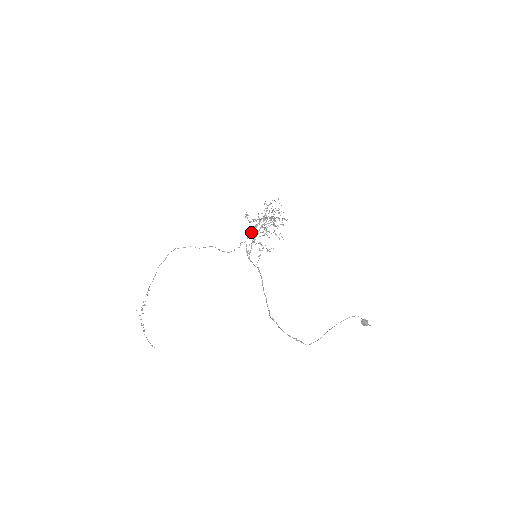
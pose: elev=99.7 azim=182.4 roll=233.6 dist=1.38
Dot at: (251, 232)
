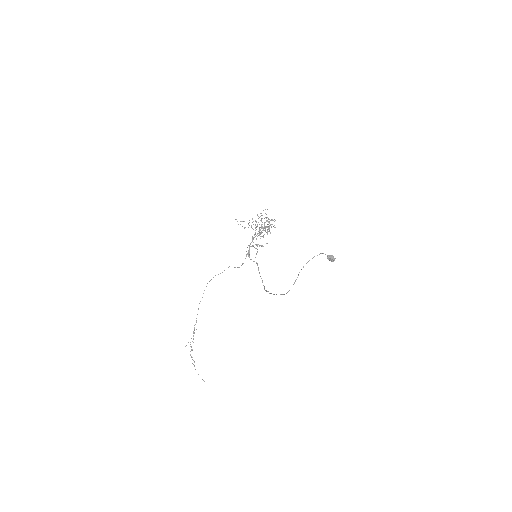
Dot at: occluded
